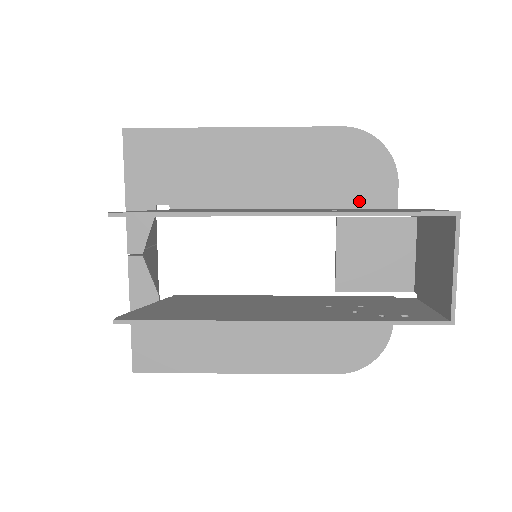
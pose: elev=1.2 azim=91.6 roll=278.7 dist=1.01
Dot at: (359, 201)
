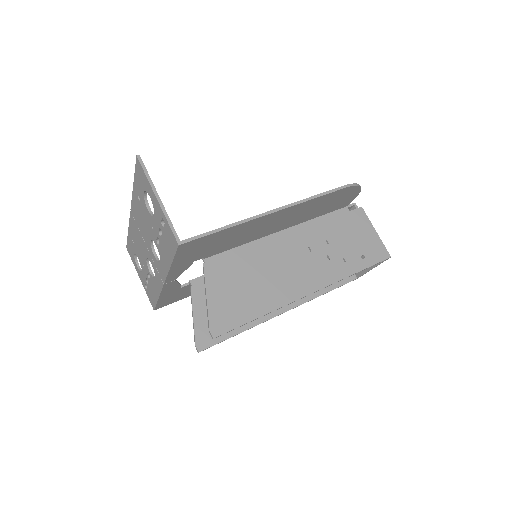
Dot at: (328, 211)
